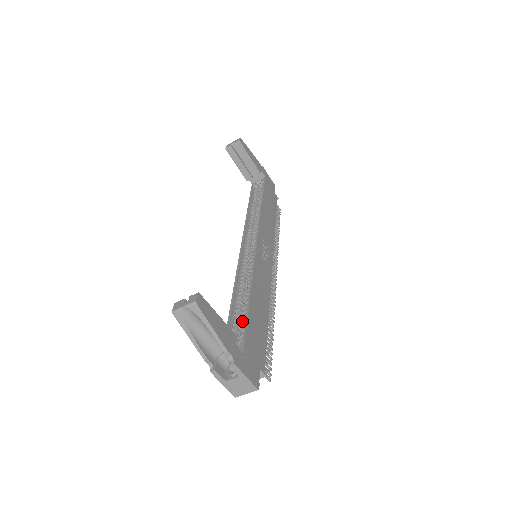
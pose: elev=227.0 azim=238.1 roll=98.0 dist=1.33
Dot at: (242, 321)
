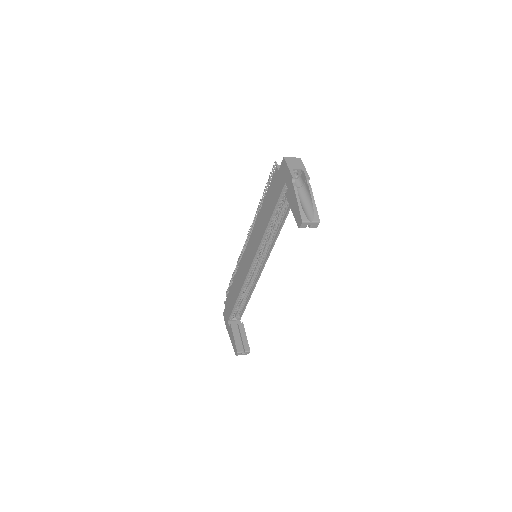
Dot at: (242, 306)
